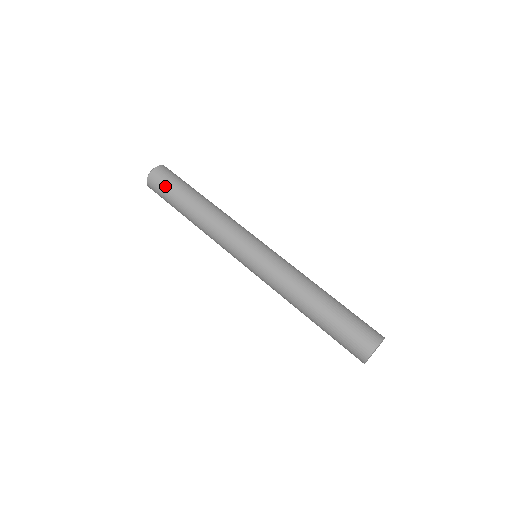
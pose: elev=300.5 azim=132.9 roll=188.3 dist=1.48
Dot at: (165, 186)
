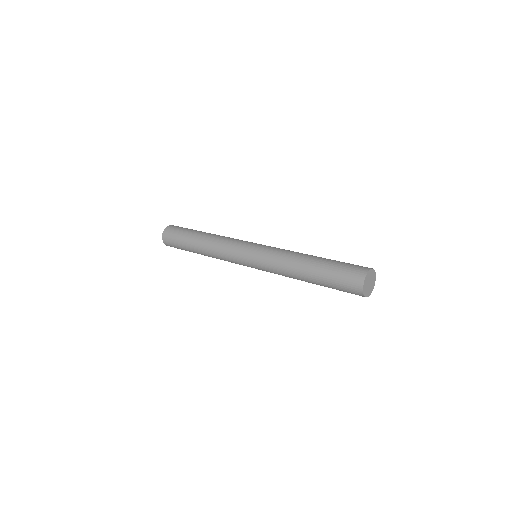
Dot at: (176, 235)
